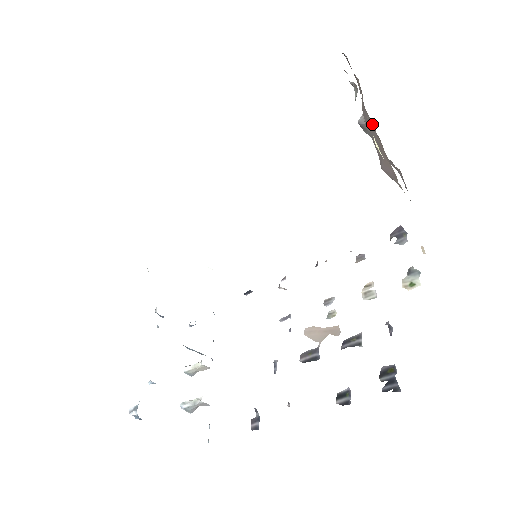
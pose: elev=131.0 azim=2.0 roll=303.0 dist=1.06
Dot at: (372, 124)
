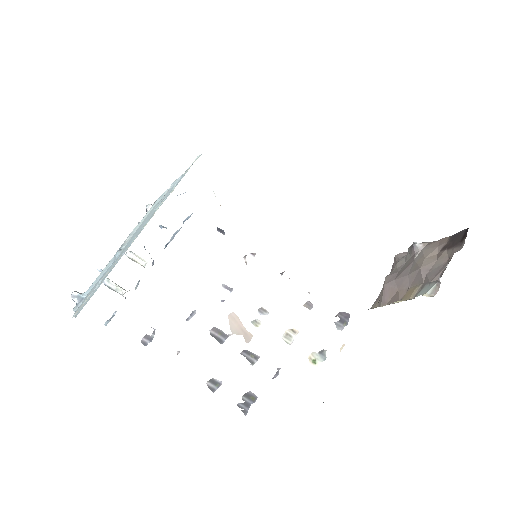
Dot at: (415, 284)
